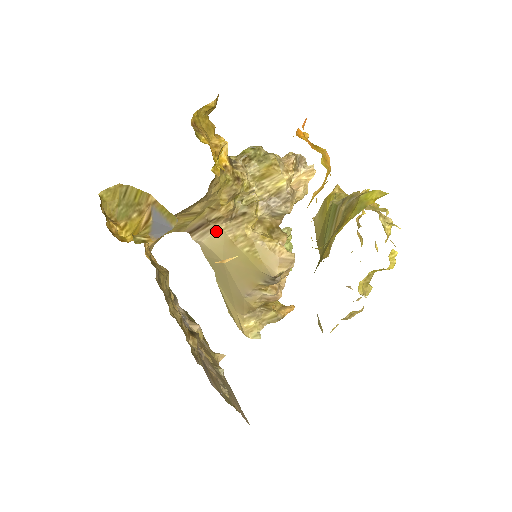
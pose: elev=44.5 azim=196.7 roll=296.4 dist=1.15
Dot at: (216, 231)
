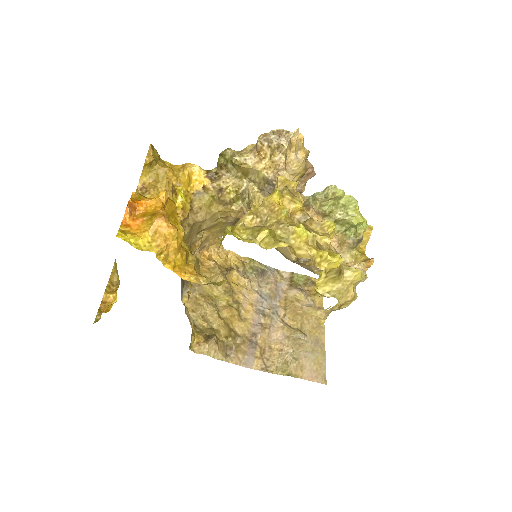
Dot at: occluded
